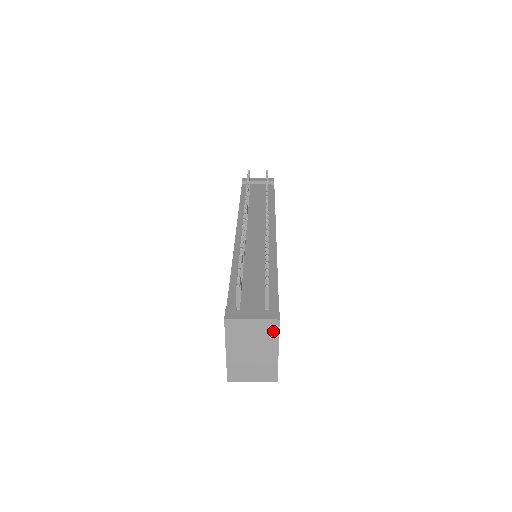
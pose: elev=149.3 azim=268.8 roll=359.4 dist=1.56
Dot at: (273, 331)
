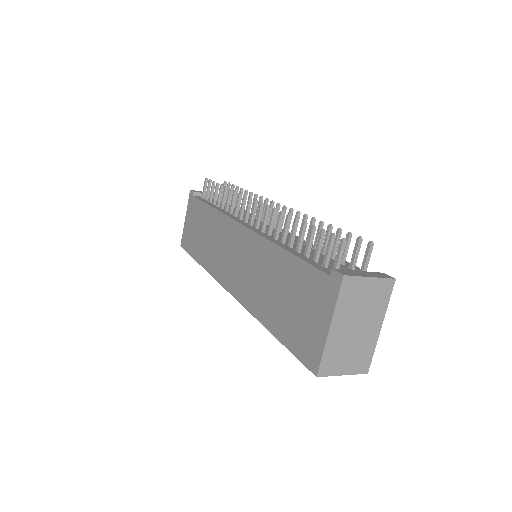
Dot at: (385, 295)
